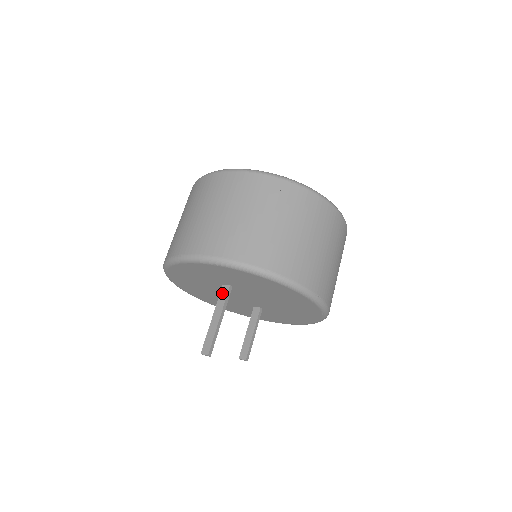
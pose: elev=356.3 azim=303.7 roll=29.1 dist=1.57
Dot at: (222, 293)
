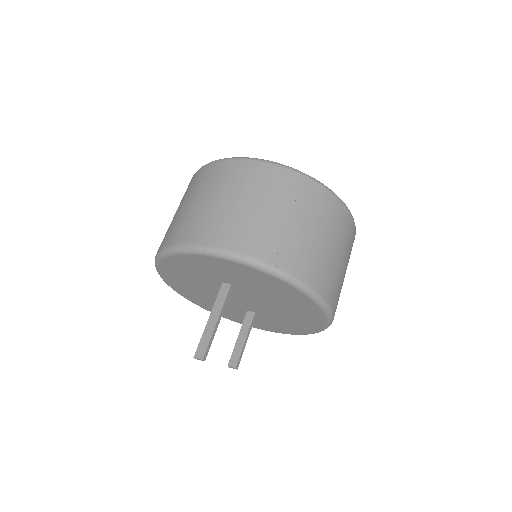
Dot at: (221, 292)
